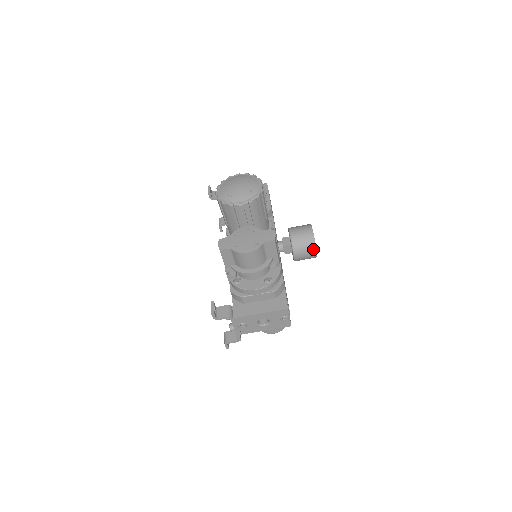
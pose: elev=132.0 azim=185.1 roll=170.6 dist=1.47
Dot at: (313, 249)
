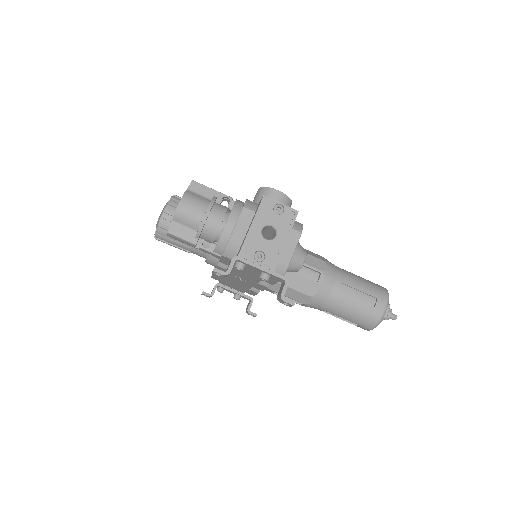
Dot at: (272, 191)
